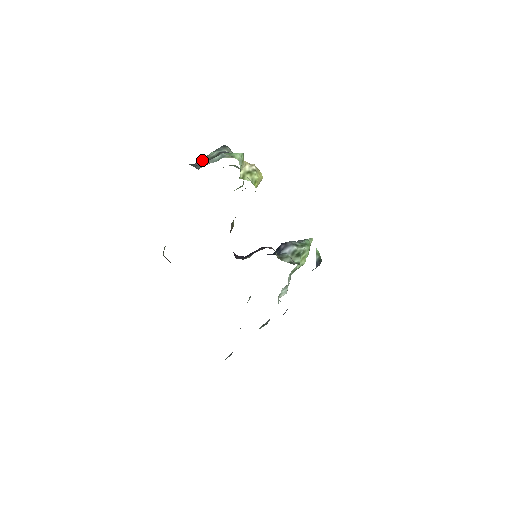
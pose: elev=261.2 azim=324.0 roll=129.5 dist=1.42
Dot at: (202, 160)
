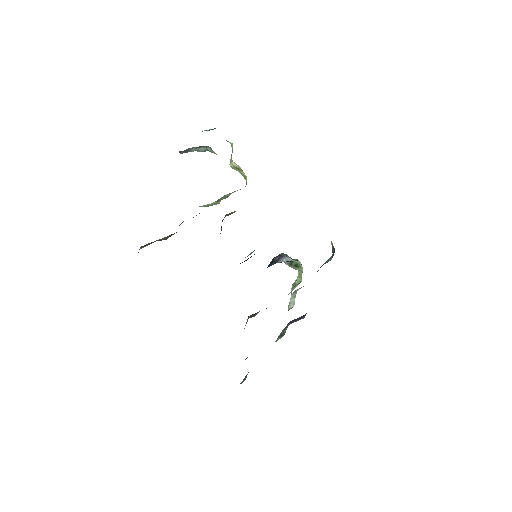
Dot at: (186, 150)
